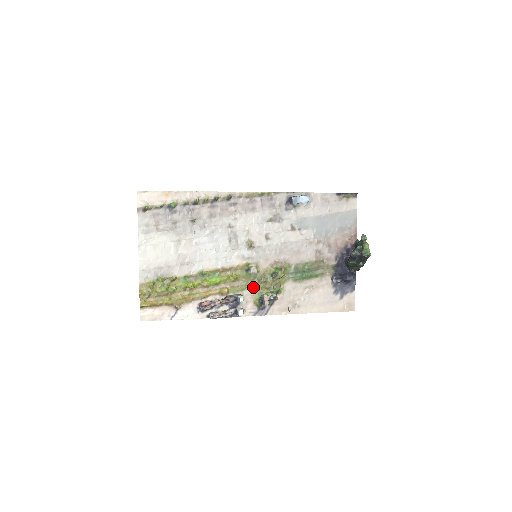
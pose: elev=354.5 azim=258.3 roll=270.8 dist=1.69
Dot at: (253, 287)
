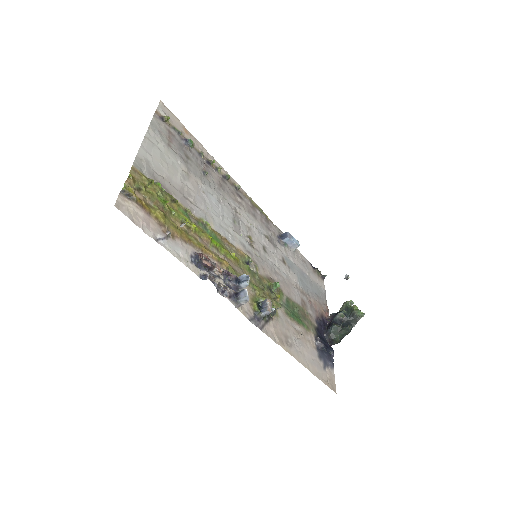
Dot at: (251, 285)
